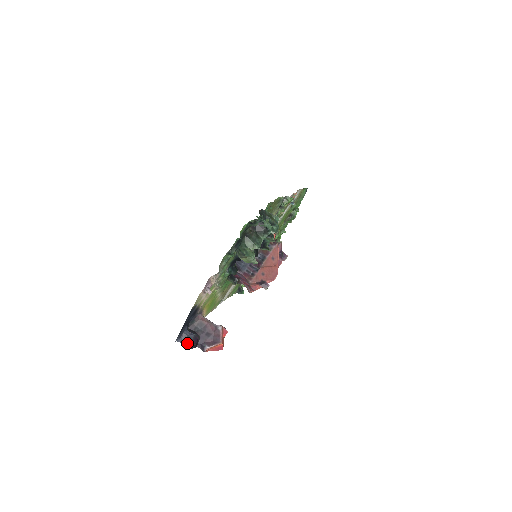
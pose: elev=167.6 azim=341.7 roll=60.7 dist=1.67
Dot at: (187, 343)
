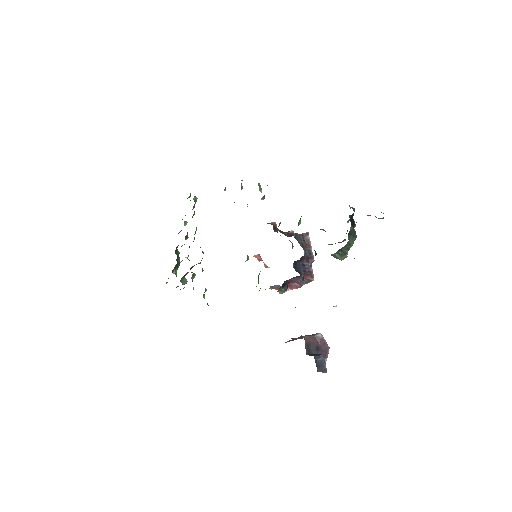
Dot at: (324, 367)
